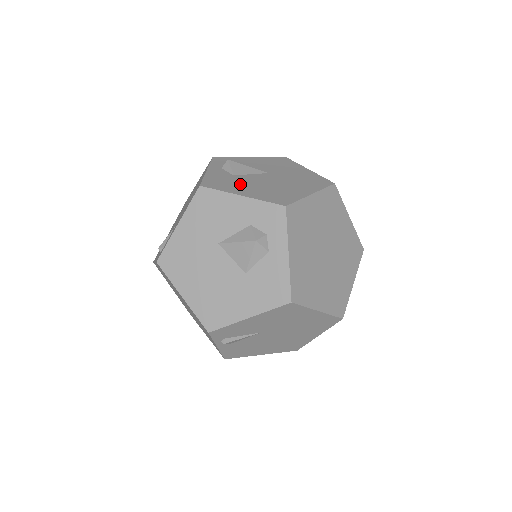
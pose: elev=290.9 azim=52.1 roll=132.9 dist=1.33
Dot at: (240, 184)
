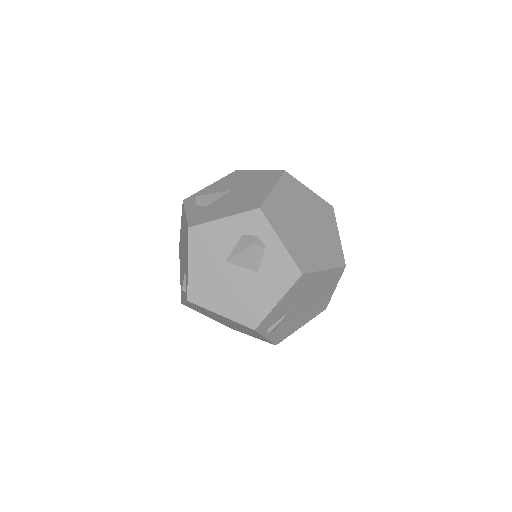
Dot at: (217, 210)
